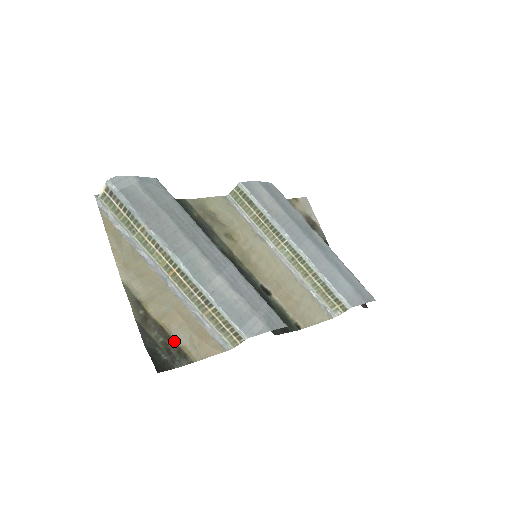
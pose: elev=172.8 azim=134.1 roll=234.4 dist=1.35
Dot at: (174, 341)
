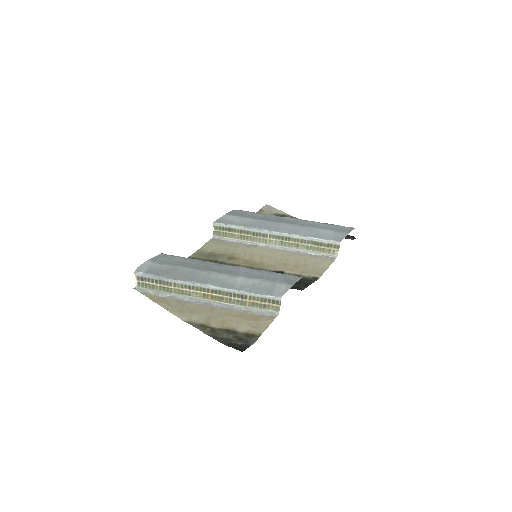
Dot at: (240, 332)
